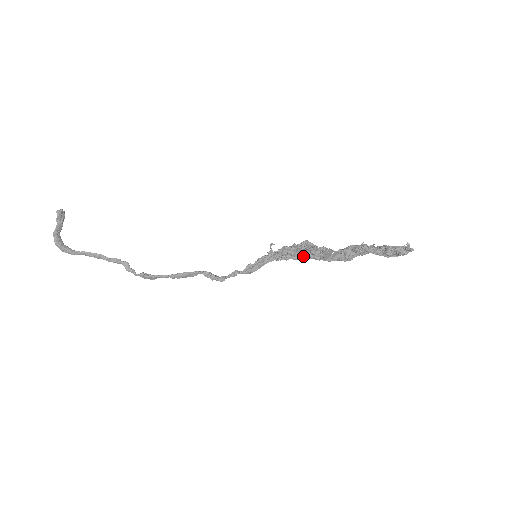
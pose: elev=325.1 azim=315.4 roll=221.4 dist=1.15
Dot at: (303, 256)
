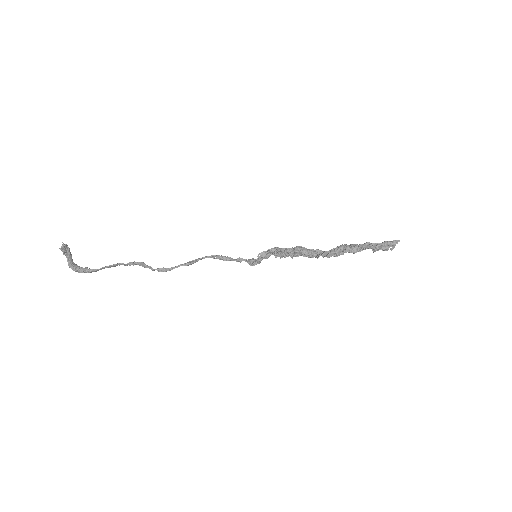
Dot at: occluded
